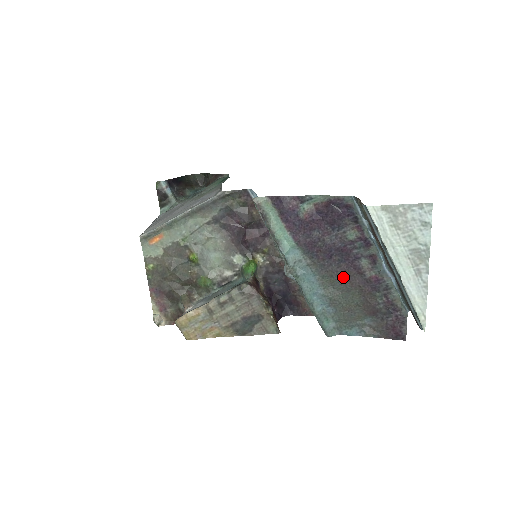
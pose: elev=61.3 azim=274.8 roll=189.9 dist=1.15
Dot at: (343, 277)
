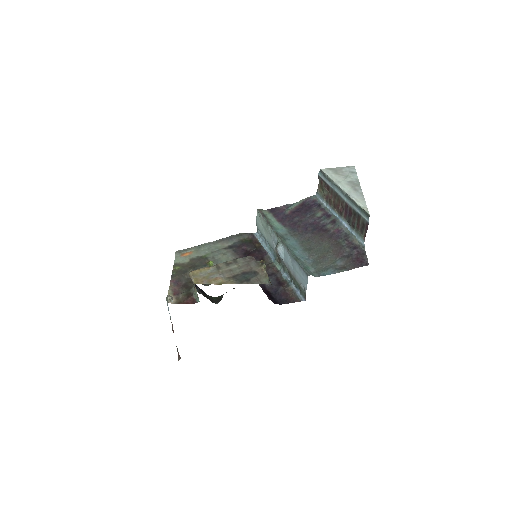
Dot at: (316, 238)
